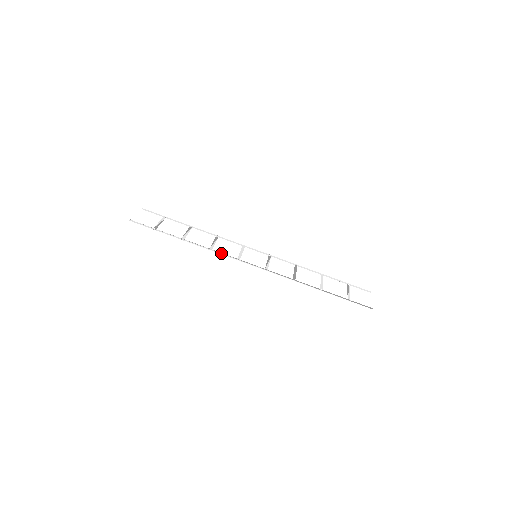
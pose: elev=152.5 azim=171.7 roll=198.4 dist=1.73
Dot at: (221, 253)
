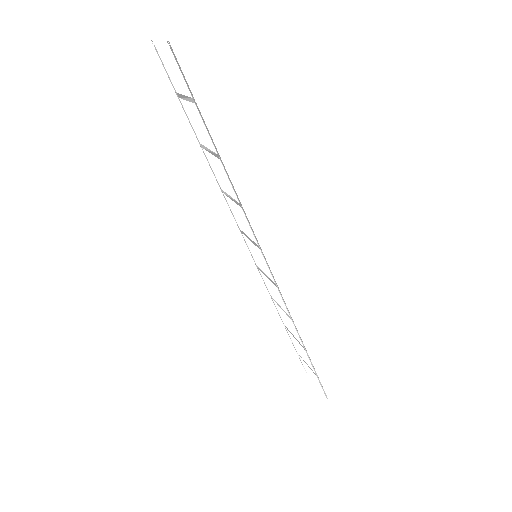
Dot at: (249, 222)
